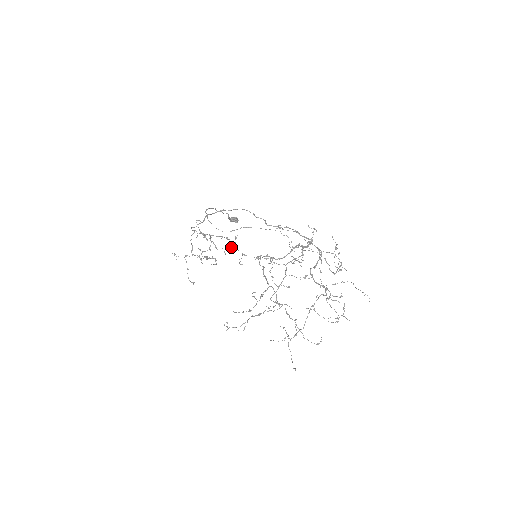
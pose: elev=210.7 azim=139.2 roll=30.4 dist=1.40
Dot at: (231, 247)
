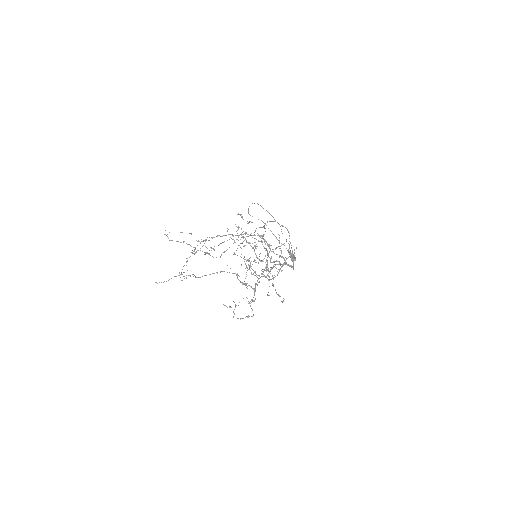
Dot at: occluded
